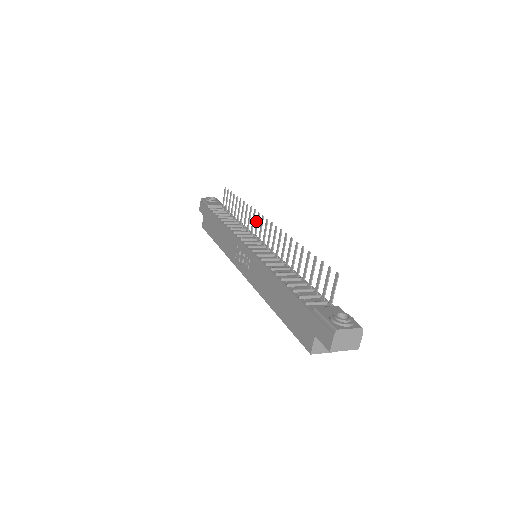
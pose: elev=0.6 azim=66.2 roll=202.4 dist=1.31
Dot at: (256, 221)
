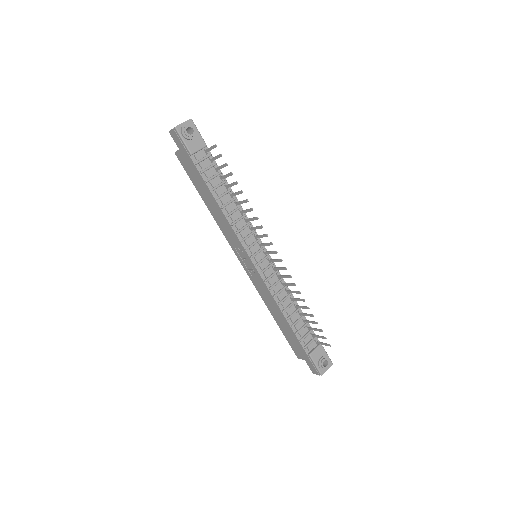
Dot at: (262, 235)
